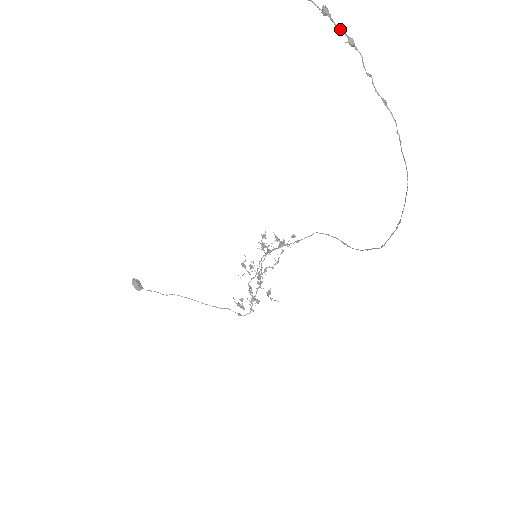
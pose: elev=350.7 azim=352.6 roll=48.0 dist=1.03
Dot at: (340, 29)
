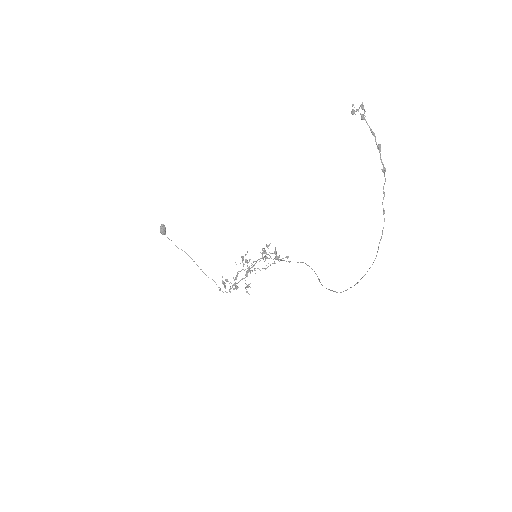
Dot at: occluded
